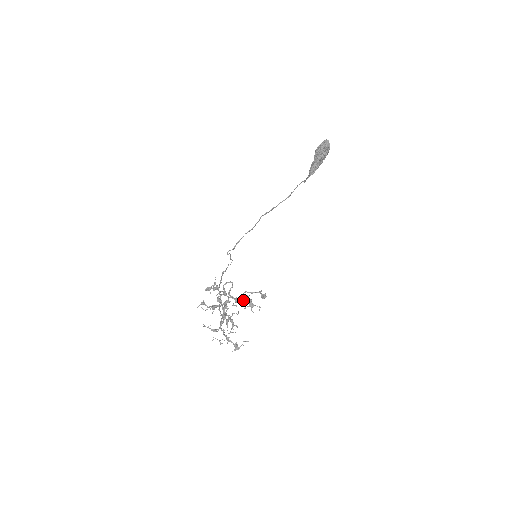
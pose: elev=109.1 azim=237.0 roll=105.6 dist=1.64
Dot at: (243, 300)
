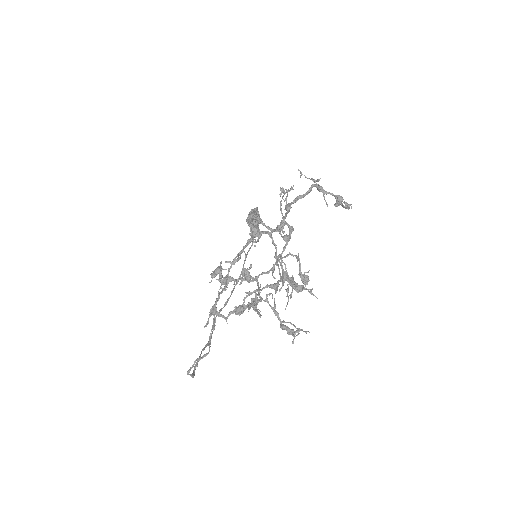
Dot at: (288, 235)
